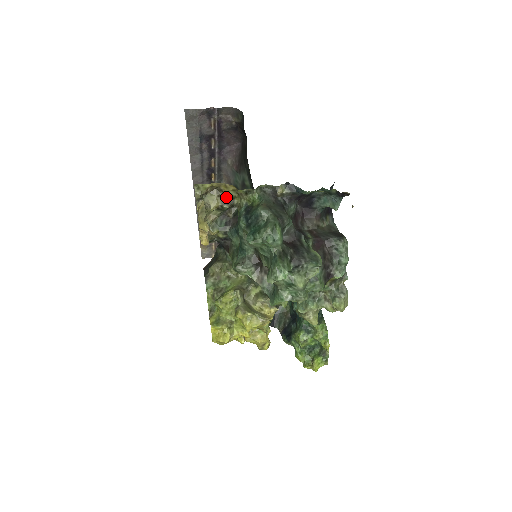
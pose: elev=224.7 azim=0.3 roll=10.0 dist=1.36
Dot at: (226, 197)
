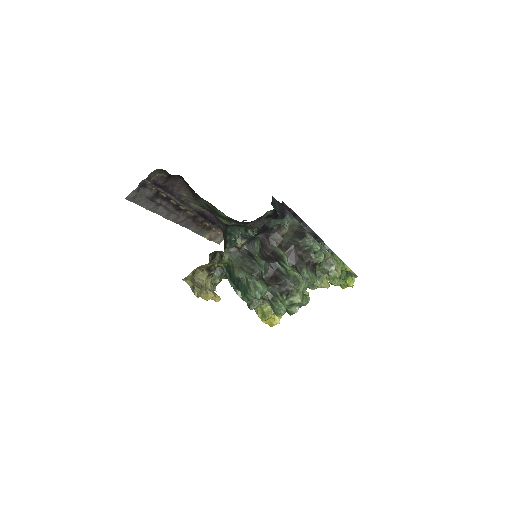
Dot at: (208, 268)
